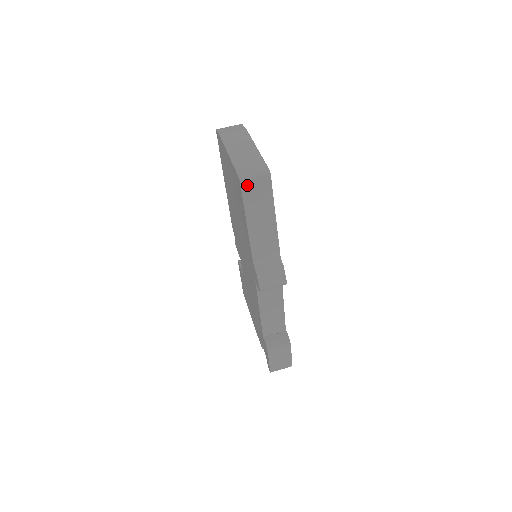
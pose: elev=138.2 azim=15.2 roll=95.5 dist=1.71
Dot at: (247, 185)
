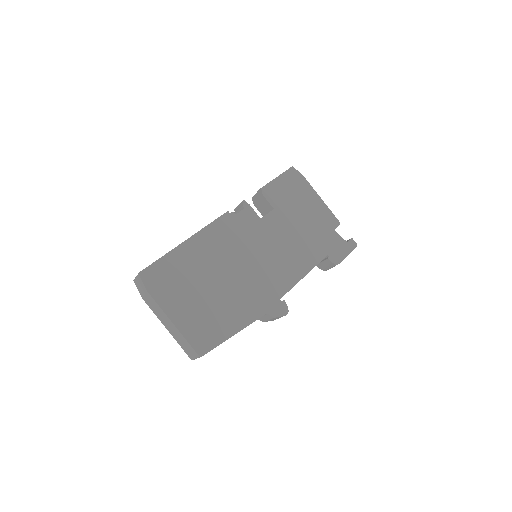
Dot at: occluded
